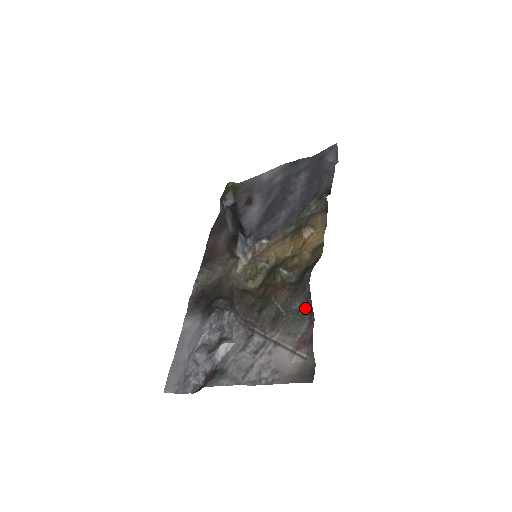
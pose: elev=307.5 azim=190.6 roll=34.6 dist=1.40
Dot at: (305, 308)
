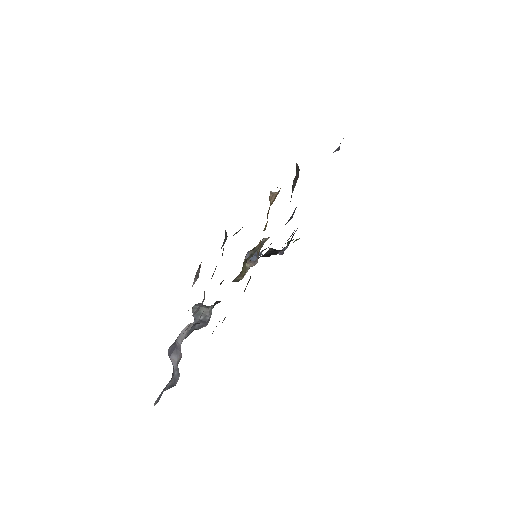
Dot at: occluded
